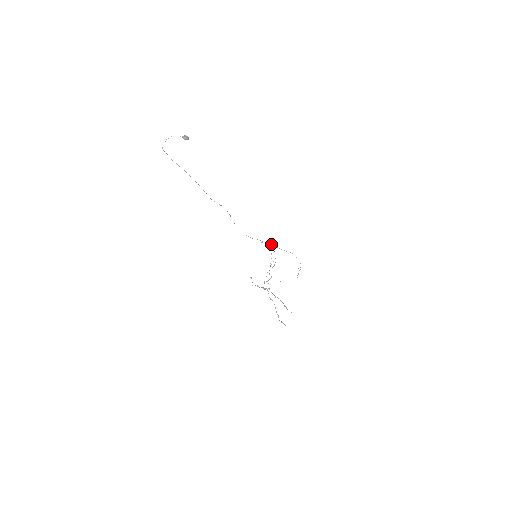
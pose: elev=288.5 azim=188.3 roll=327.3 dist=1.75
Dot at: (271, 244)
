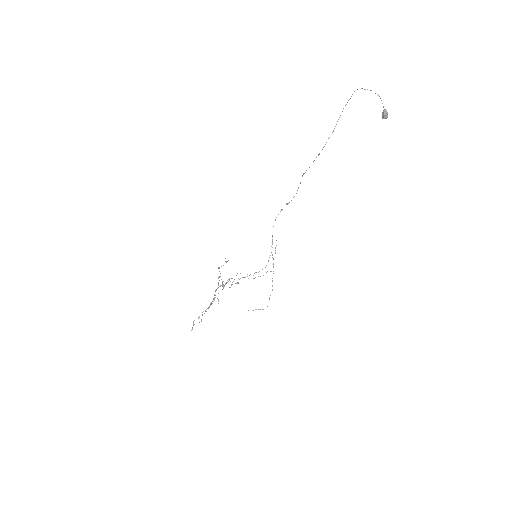
Dot at: occluded
